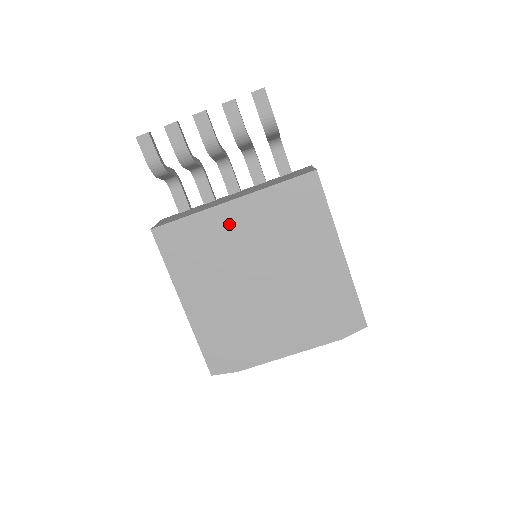
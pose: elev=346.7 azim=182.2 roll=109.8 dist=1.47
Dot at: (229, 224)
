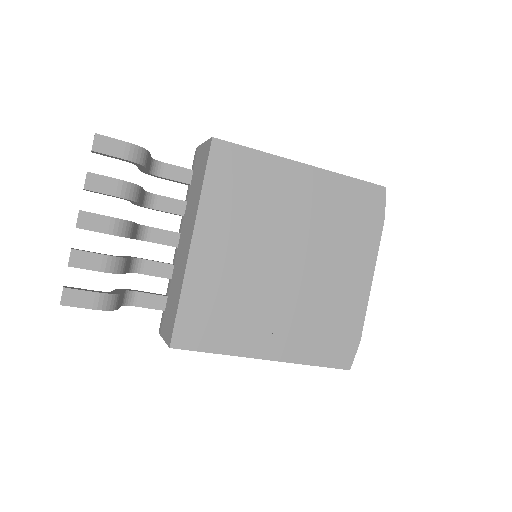
Dot at: (214, 260)
